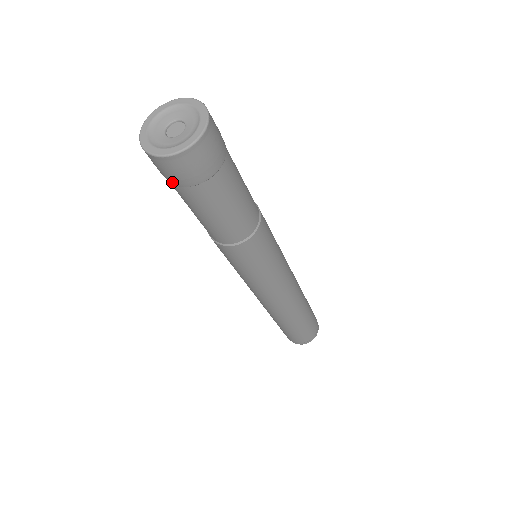
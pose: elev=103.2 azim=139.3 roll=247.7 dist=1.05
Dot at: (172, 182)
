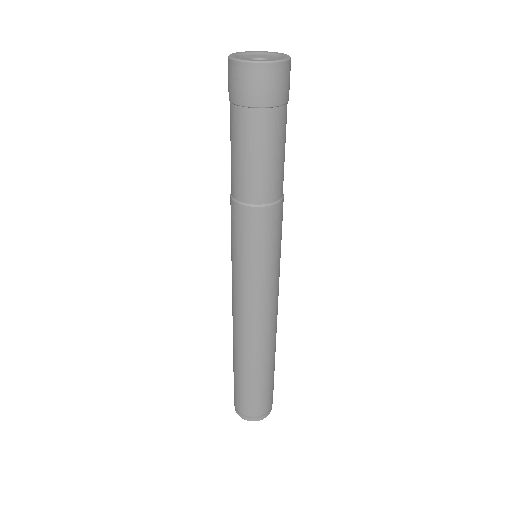
Dot at: (229, 96)
